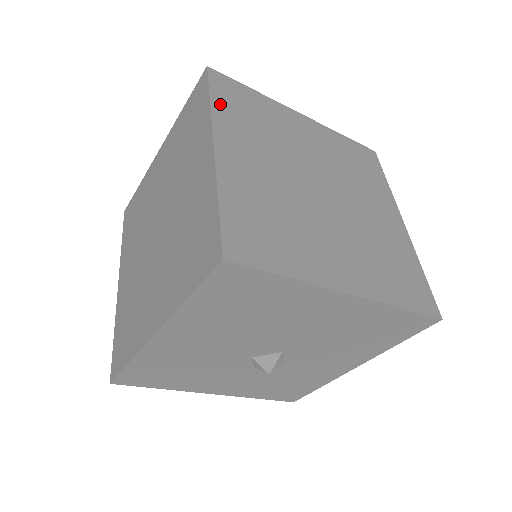
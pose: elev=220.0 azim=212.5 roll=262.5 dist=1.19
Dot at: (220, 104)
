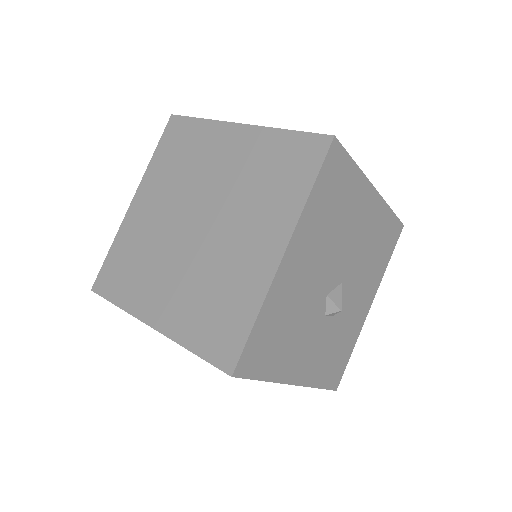
Dot at: occluded
